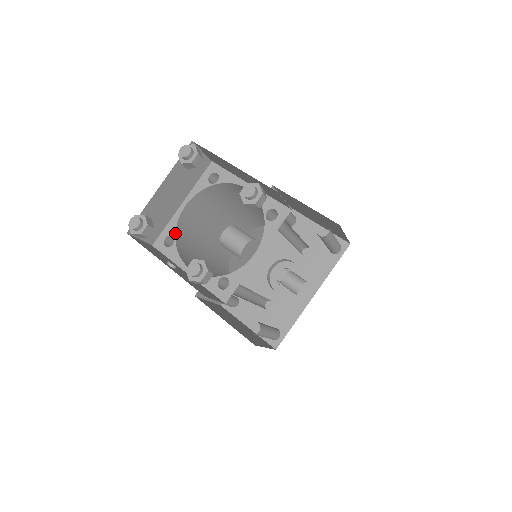
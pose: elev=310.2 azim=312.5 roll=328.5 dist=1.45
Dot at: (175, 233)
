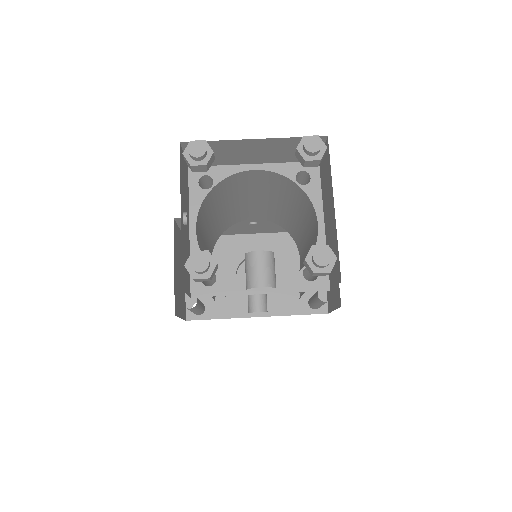
Dot at: (219, 182)
